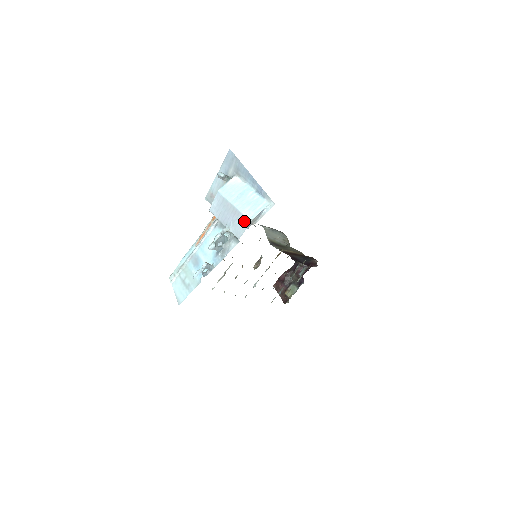
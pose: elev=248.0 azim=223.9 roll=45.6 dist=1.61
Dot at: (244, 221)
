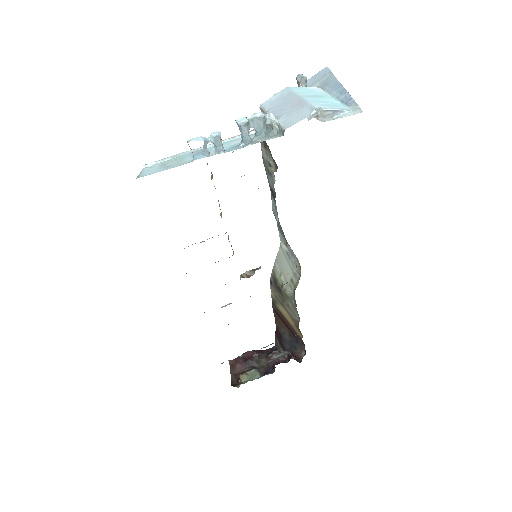
Dot at: (308, 110)
